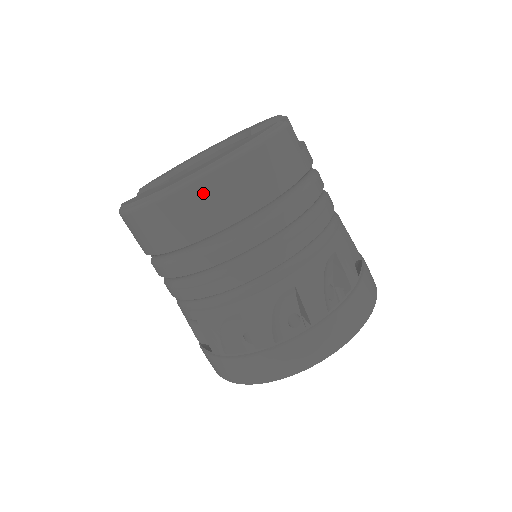
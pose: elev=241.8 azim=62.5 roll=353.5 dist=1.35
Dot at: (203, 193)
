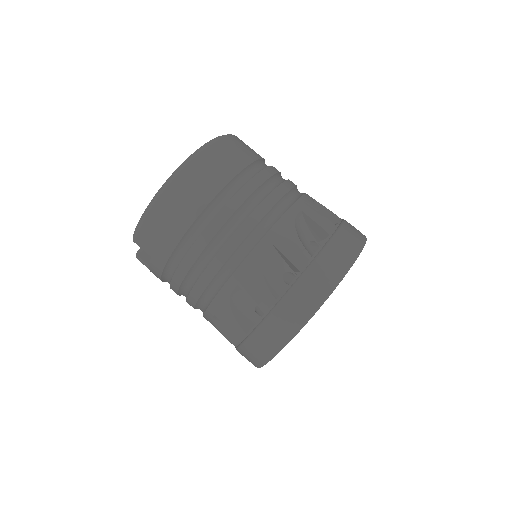
Dot at: (206, 160)
